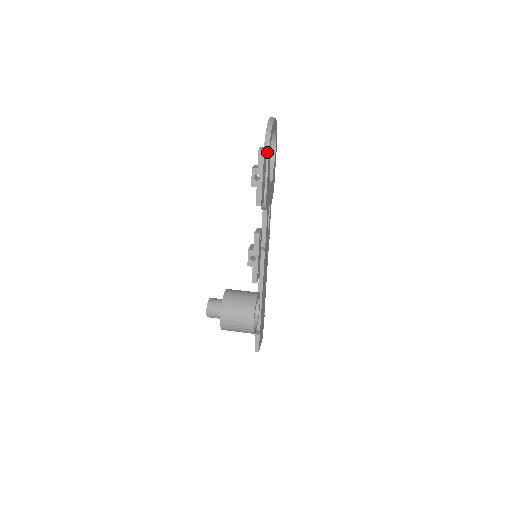
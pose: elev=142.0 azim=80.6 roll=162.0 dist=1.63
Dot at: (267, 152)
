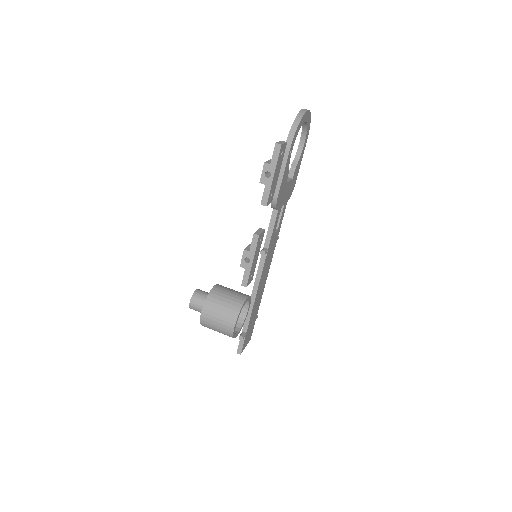
Dot at: (288, 147)
